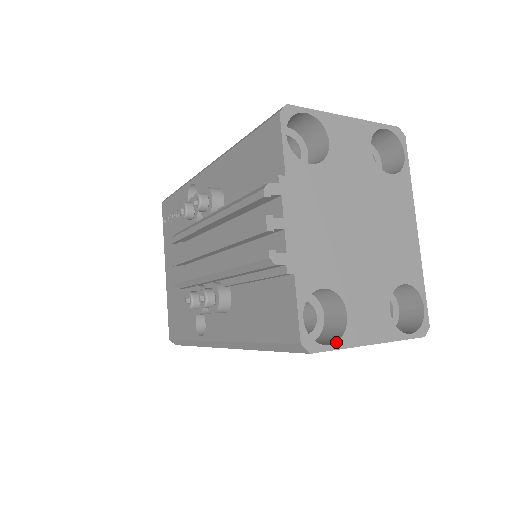
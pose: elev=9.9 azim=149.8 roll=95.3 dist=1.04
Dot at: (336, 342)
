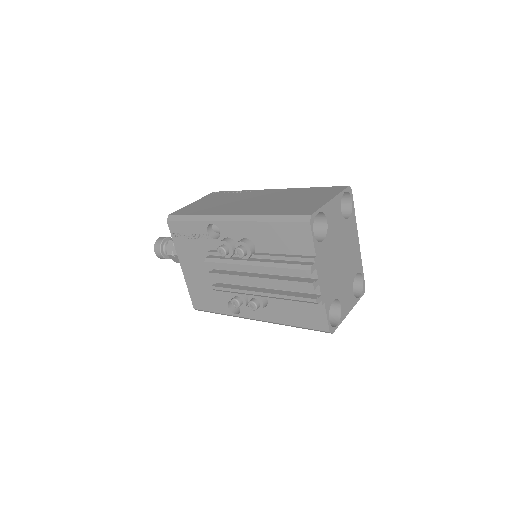
Dot at: (339, 322)
